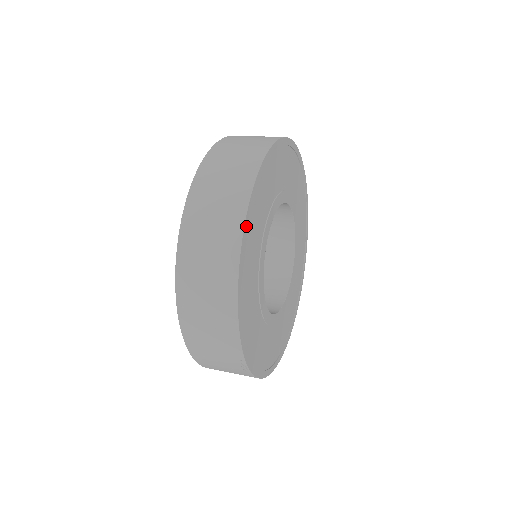
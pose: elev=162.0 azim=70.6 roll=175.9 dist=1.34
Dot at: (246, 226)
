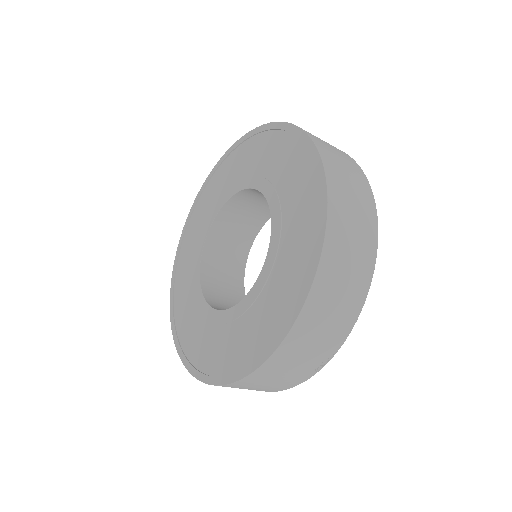
Dot at: occluded
